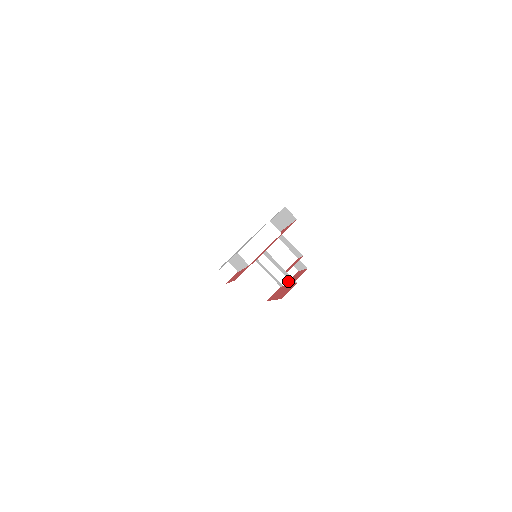
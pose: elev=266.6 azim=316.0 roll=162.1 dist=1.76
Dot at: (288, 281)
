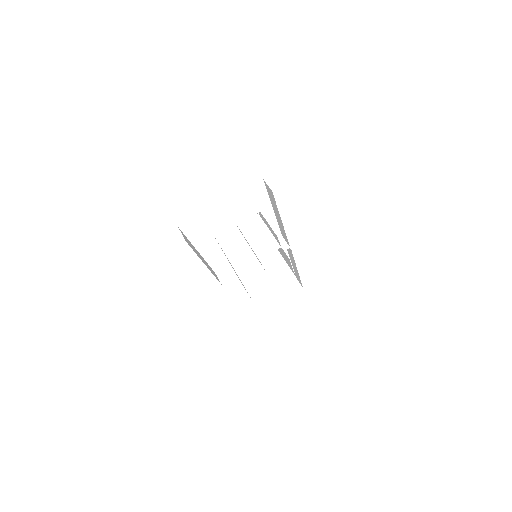
Dot at: (280, 284)
